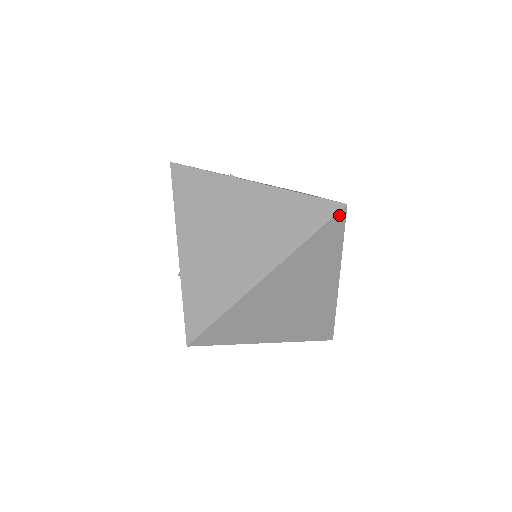
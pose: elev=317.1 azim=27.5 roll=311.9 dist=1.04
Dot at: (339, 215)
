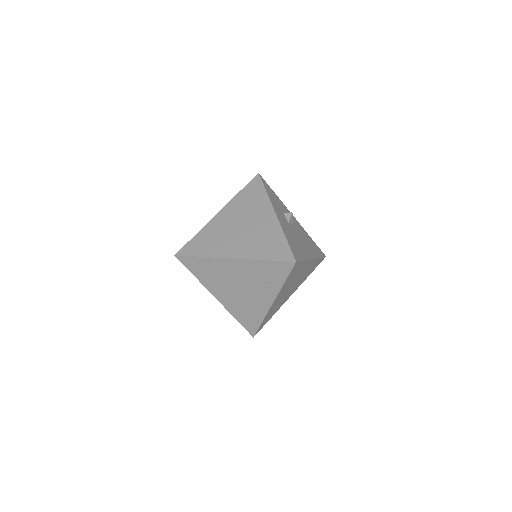
Dot at: (256, 178)
